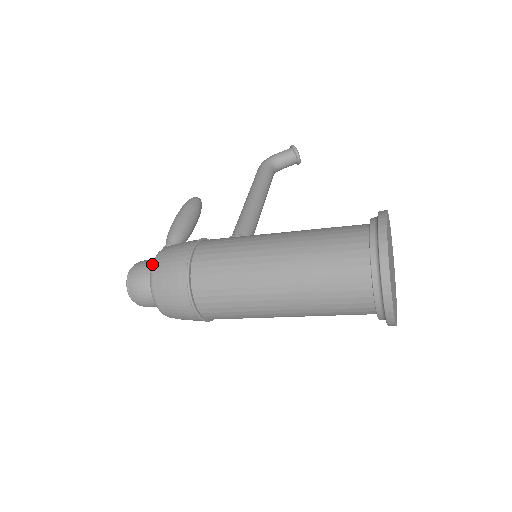
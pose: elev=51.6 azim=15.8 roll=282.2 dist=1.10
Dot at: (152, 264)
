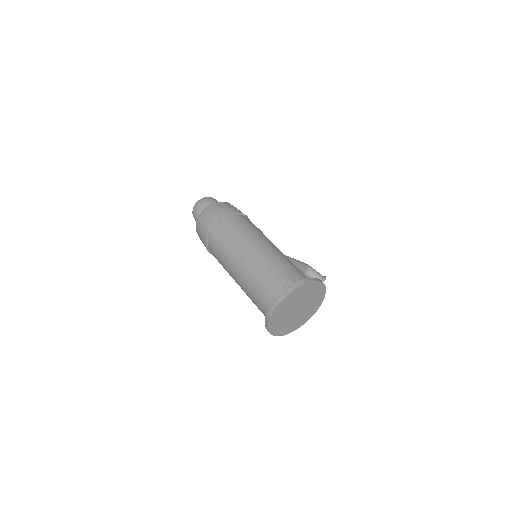
Dot at: occluded
